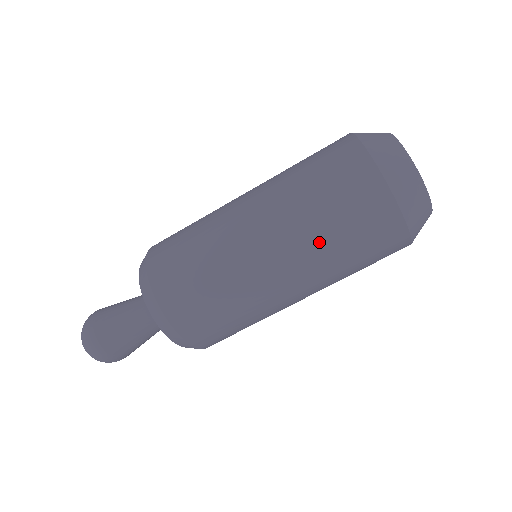
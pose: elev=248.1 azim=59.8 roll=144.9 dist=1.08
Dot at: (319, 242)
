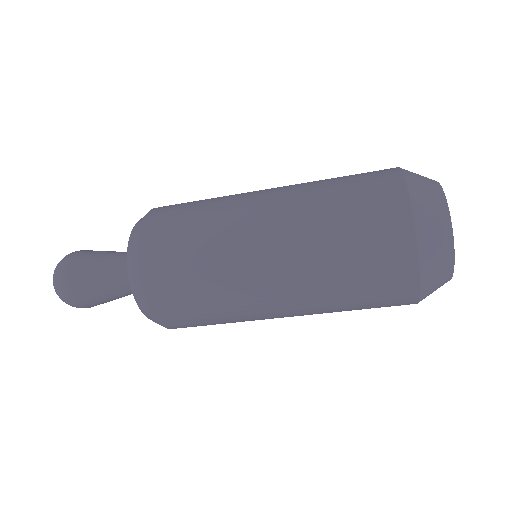
Dot at: (328, 293)
